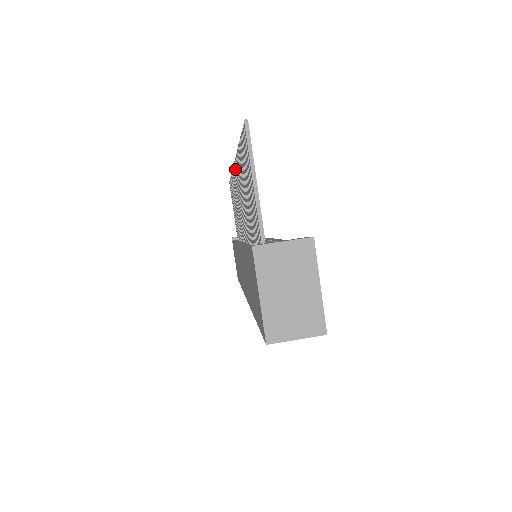
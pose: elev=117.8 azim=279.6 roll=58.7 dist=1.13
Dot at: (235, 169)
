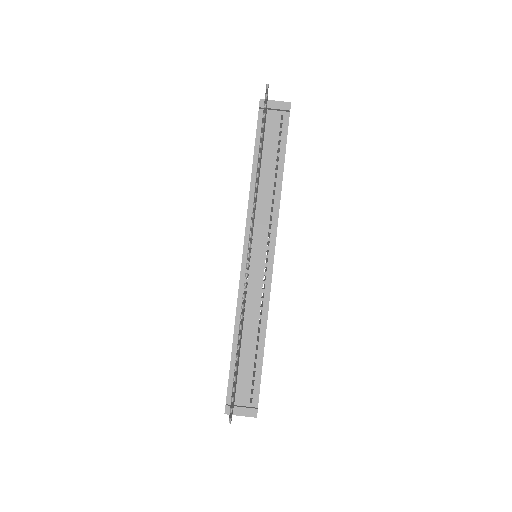
Dot at: (246, 263)
